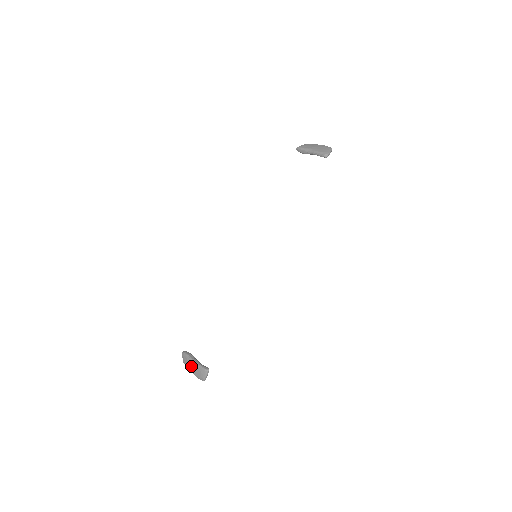
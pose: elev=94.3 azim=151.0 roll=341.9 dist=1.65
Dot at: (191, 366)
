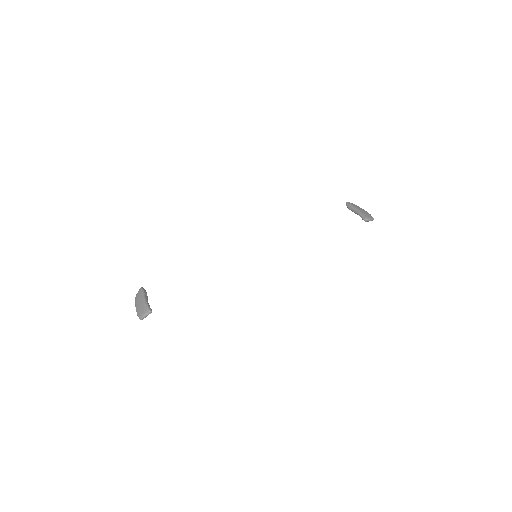
Dot at: (139, 301)
